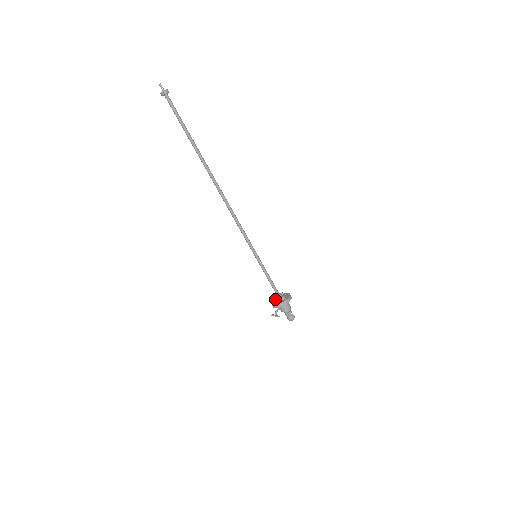
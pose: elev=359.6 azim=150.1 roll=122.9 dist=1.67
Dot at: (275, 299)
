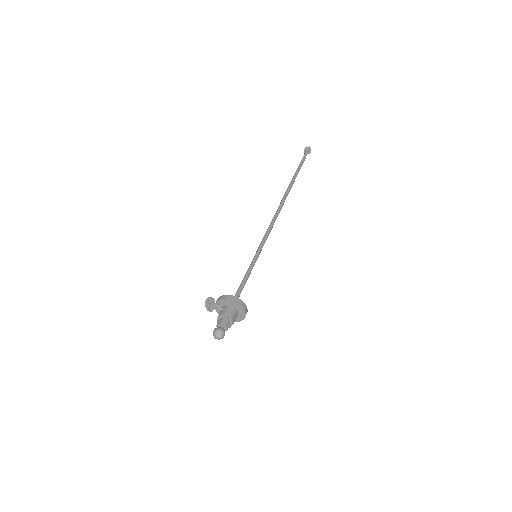
Dot at: occluded
